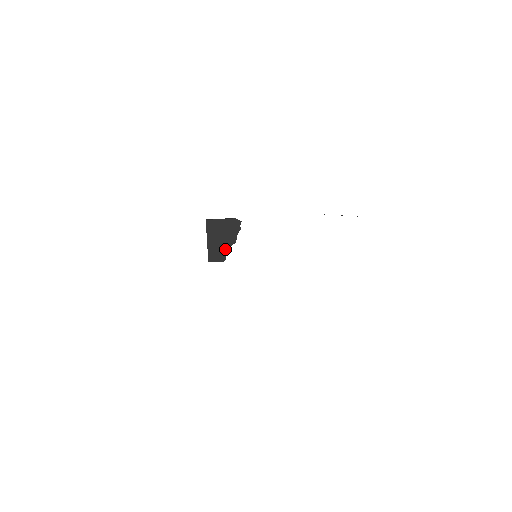
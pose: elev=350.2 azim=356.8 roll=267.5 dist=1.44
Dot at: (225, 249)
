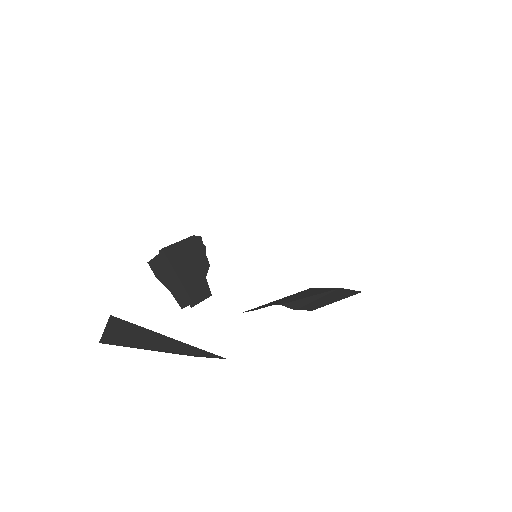
Dot at: (203, 279)
